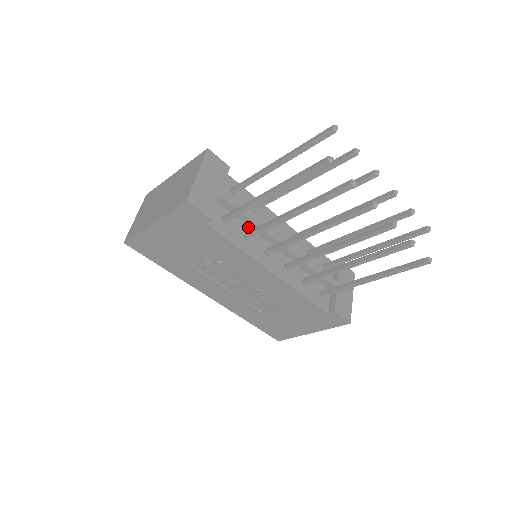
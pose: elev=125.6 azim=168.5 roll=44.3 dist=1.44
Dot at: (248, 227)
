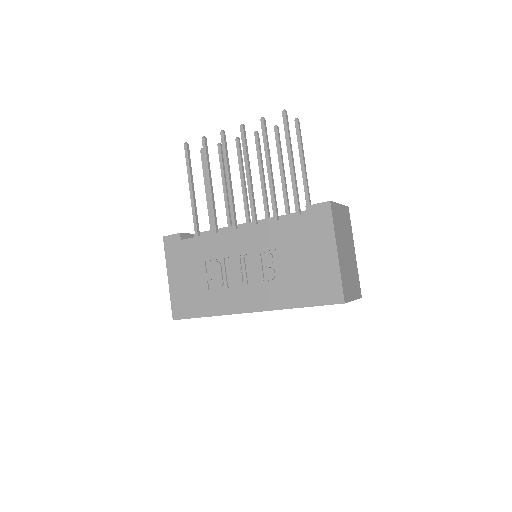
Dot at: occluded
